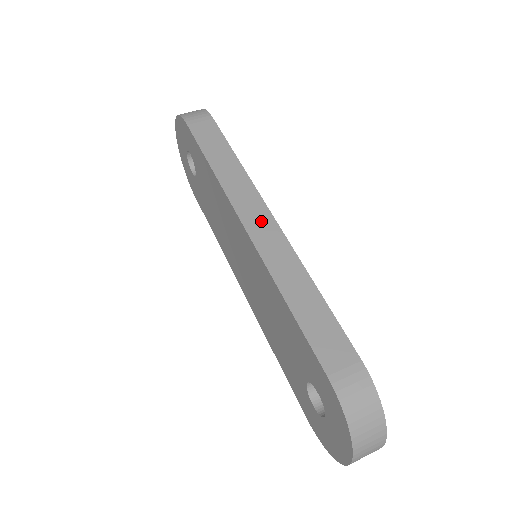
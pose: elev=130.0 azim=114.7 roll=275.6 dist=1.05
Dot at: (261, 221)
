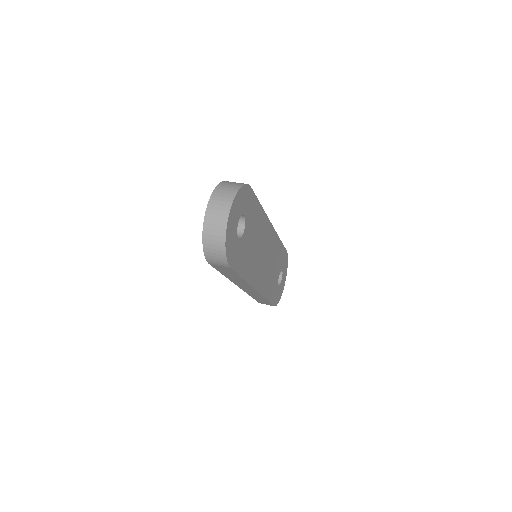
Dot at: occluded
